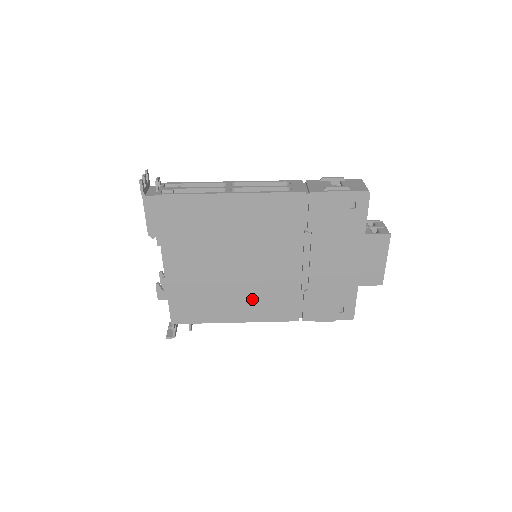
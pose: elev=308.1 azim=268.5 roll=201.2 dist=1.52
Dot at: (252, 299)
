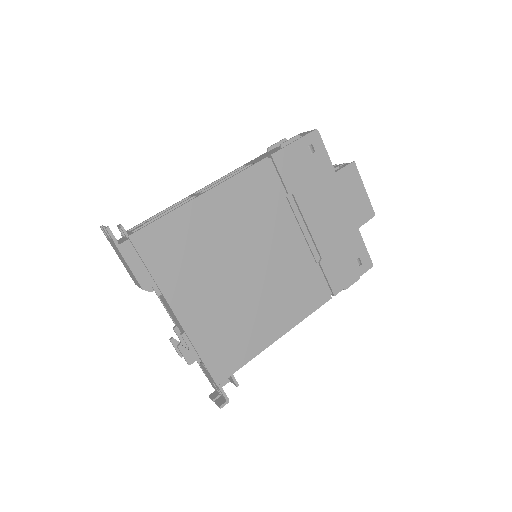
Dot at: (279, 301)
